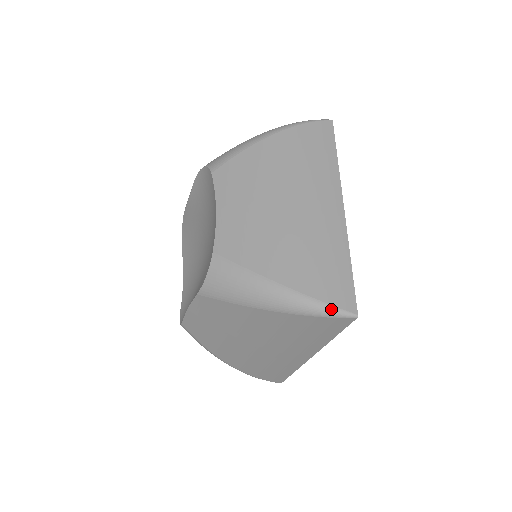
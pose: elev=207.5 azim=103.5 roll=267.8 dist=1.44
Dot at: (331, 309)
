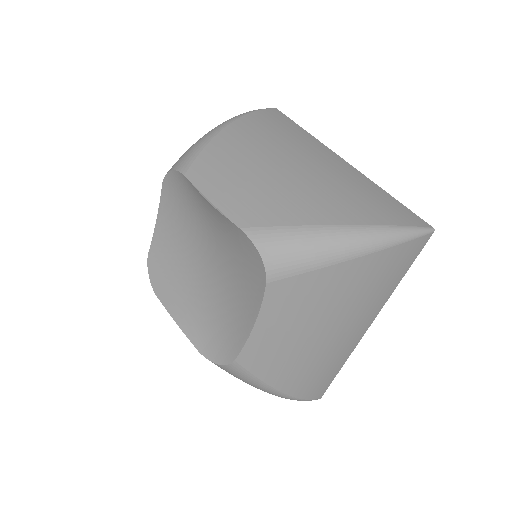
Dot at: occluded
